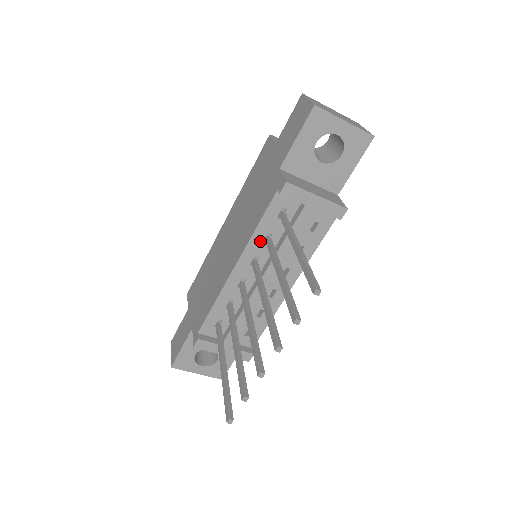
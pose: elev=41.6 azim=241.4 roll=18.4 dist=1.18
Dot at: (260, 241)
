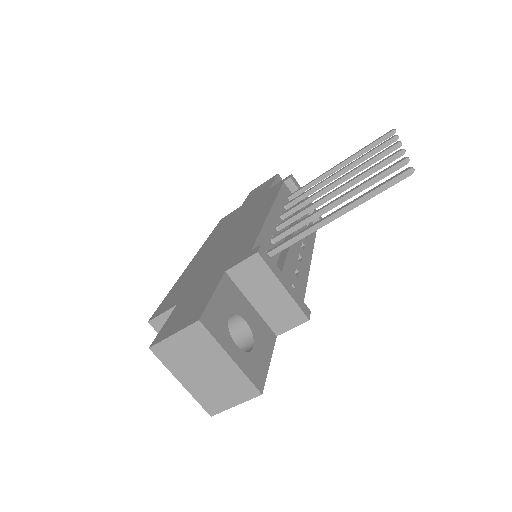
Dot at: (282, 205)
